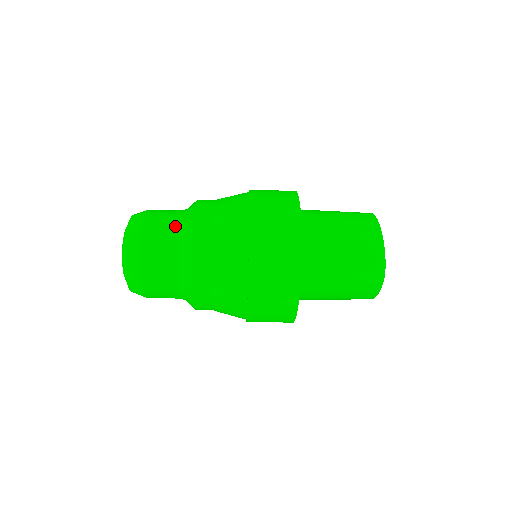
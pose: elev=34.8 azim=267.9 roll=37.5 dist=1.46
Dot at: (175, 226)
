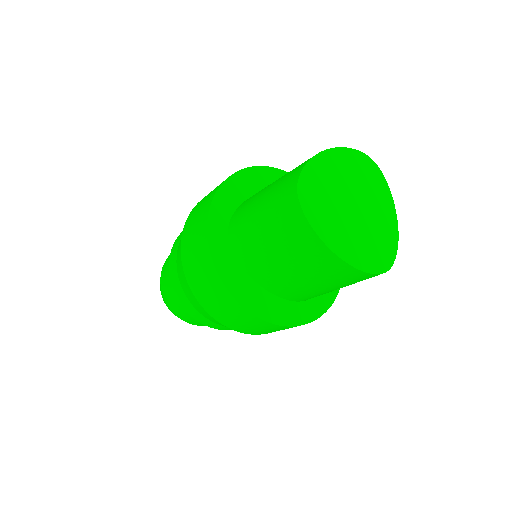
Dot at: occluded
